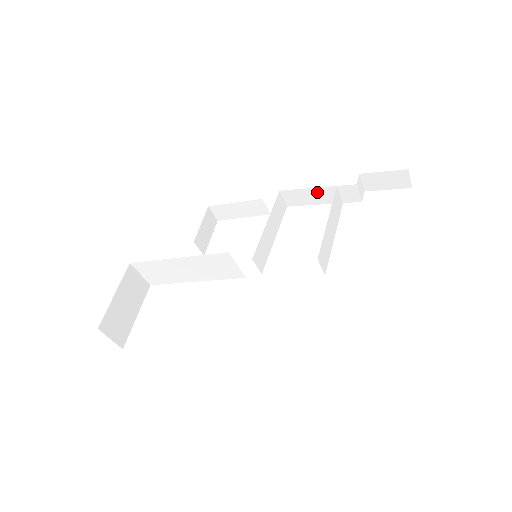
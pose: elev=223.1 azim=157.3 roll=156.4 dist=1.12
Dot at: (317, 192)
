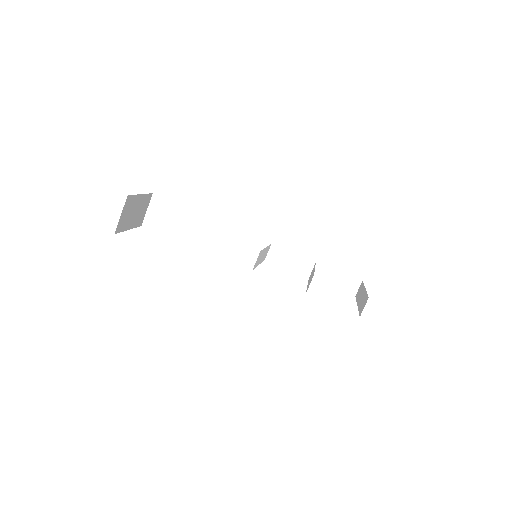
Dot at: (298, 260)
